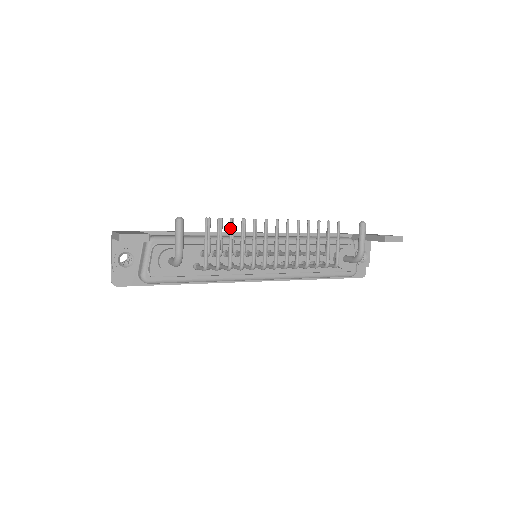
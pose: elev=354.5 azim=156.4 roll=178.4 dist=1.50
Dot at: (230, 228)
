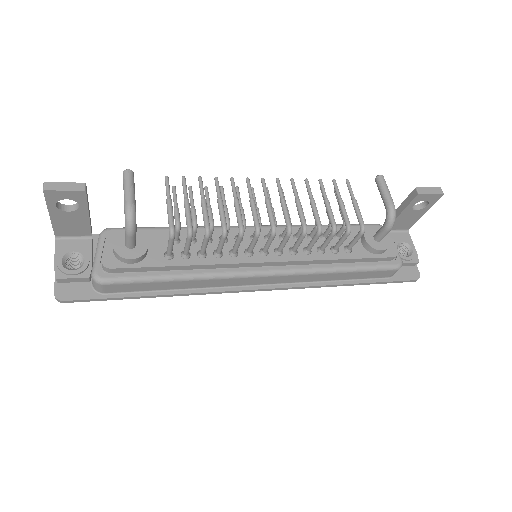
Dot at: (200, 186)
